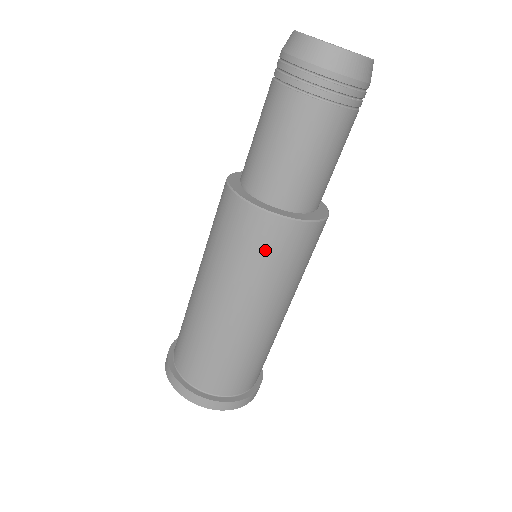
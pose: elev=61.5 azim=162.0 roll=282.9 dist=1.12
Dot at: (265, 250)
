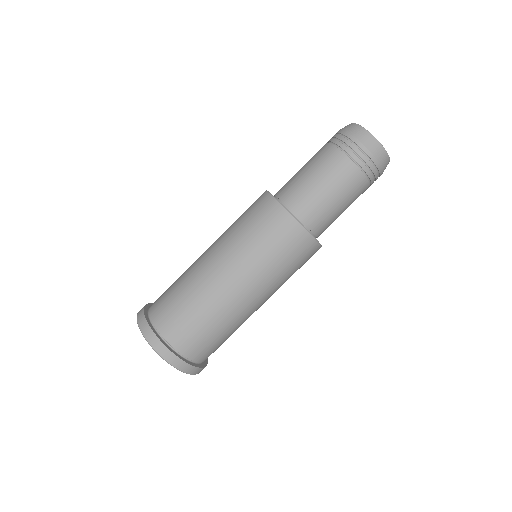
Dot at: (250, 214)
